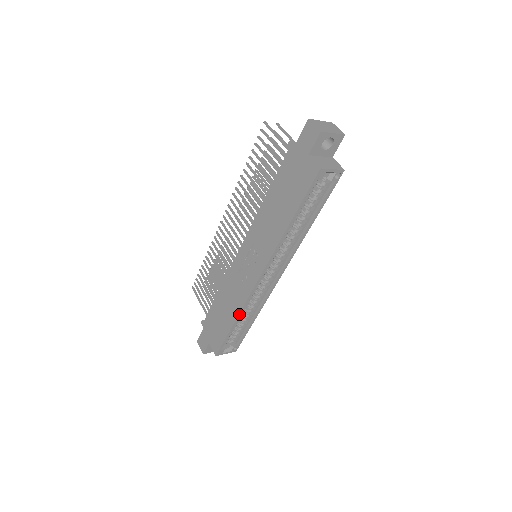
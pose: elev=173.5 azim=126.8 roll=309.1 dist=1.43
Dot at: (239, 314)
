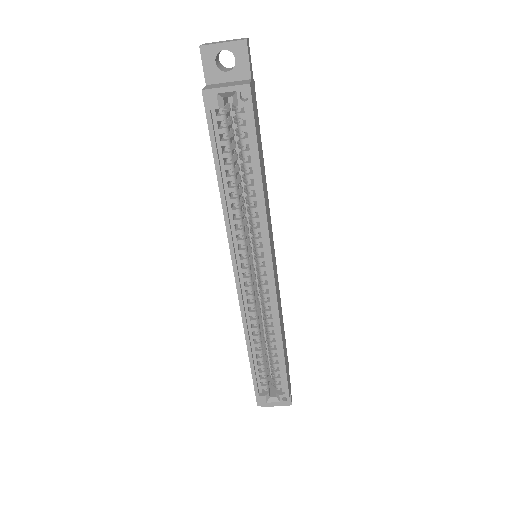
Dot at: (245, 337)
